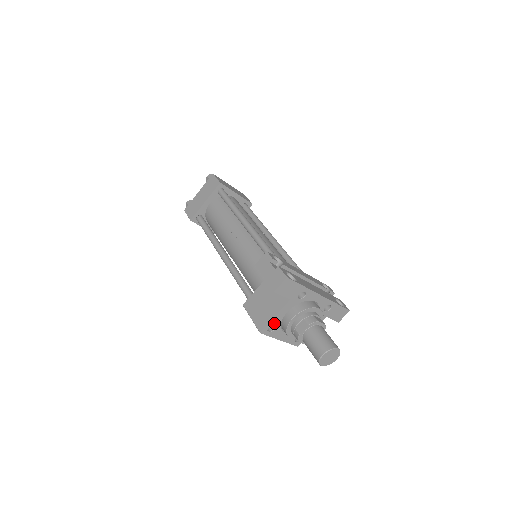
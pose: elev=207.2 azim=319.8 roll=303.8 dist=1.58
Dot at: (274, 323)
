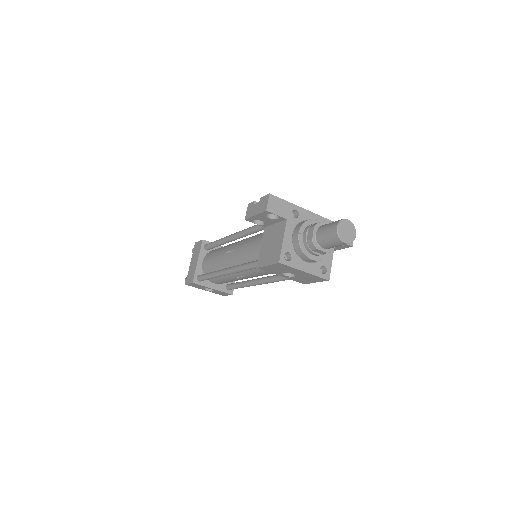
Dot at: (287, 249)
